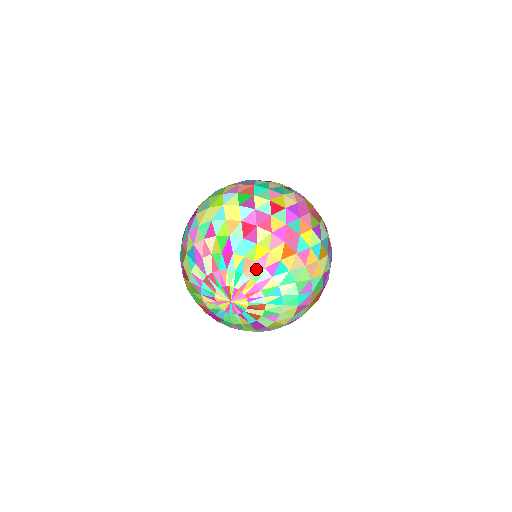
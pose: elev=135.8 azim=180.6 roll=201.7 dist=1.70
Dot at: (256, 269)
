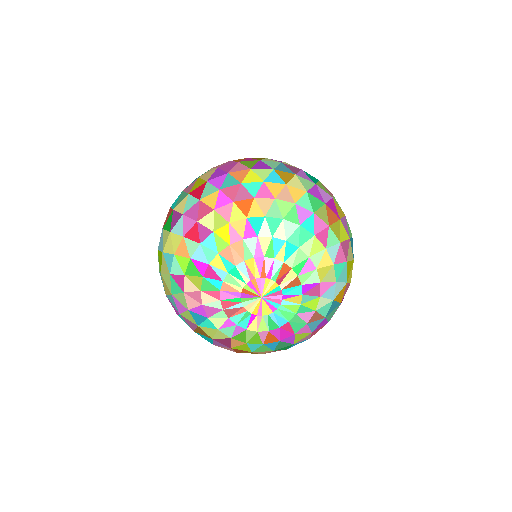
Dot at: (238, 249)
